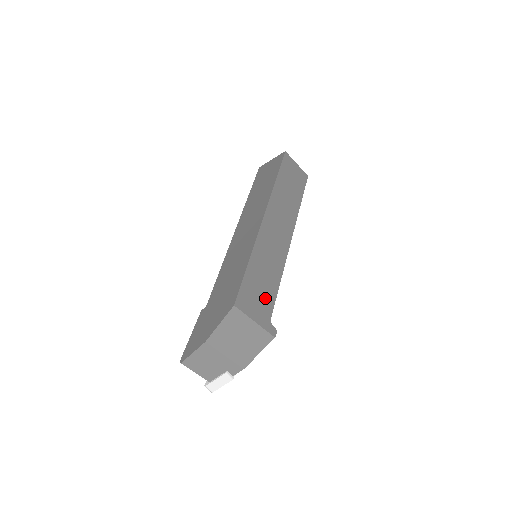
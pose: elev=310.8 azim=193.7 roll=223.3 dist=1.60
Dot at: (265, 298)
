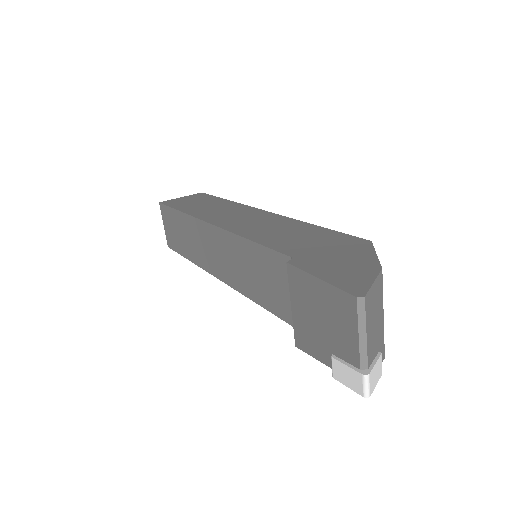
Dot at: occluded
